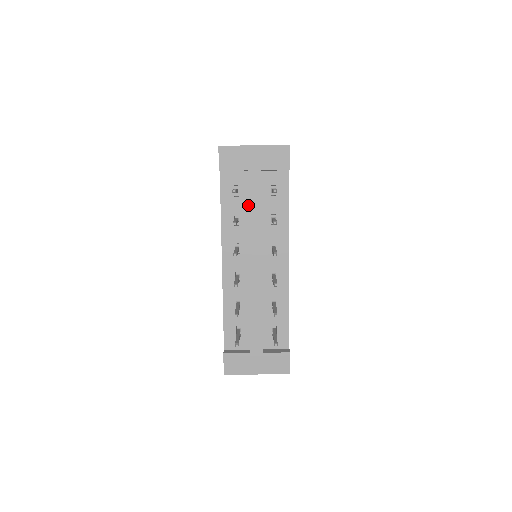
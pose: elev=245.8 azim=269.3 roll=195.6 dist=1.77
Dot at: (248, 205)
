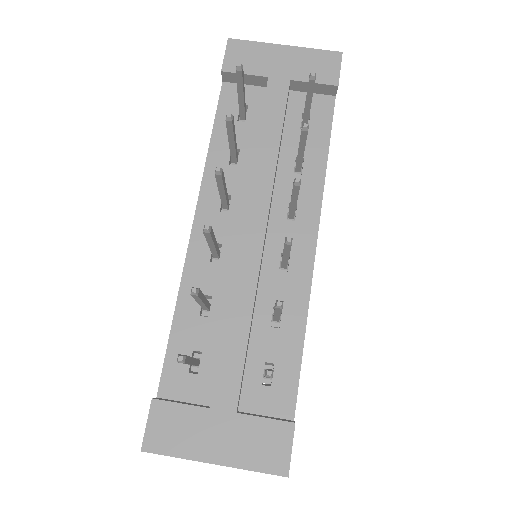
Dot at: (259, 127)
